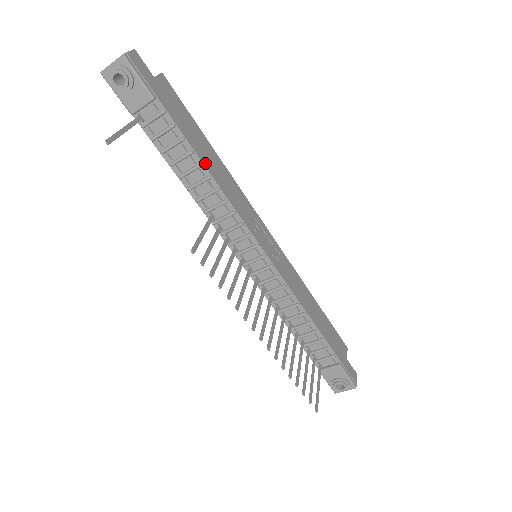
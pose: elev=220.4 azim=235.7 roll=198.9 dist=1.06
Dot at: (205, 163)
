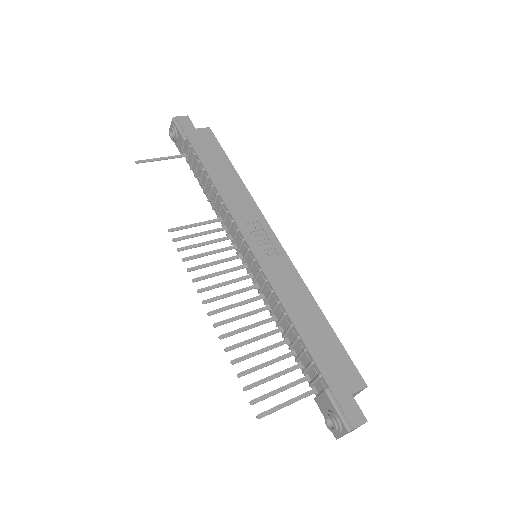
Dot at: (212, 176)
